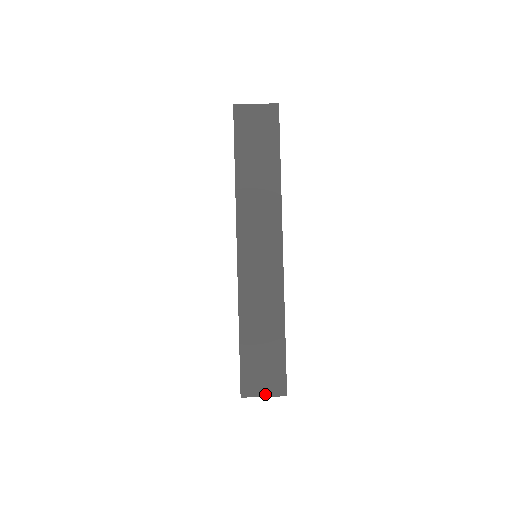
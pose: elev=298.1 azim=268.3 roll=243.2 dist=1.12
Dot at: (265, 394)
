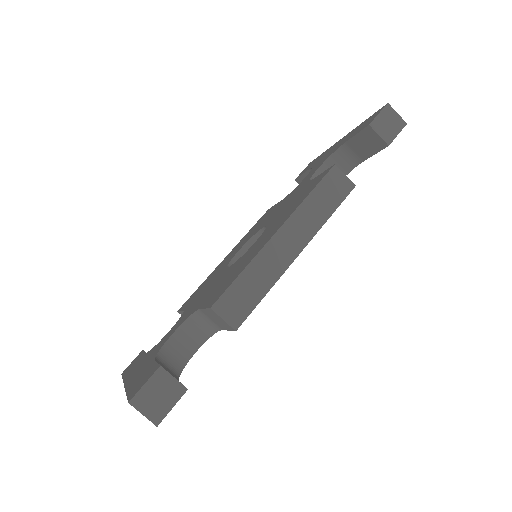
Dot at: occluded
